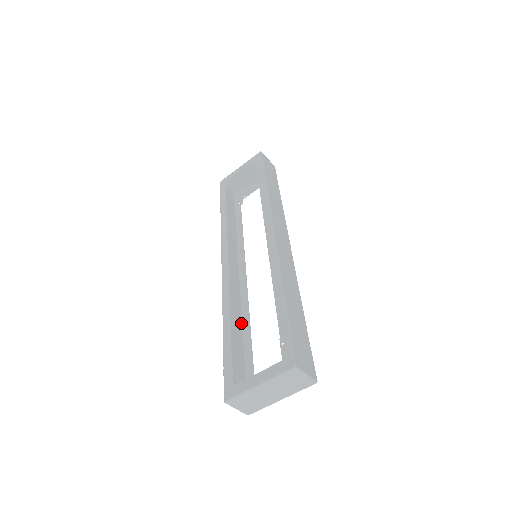
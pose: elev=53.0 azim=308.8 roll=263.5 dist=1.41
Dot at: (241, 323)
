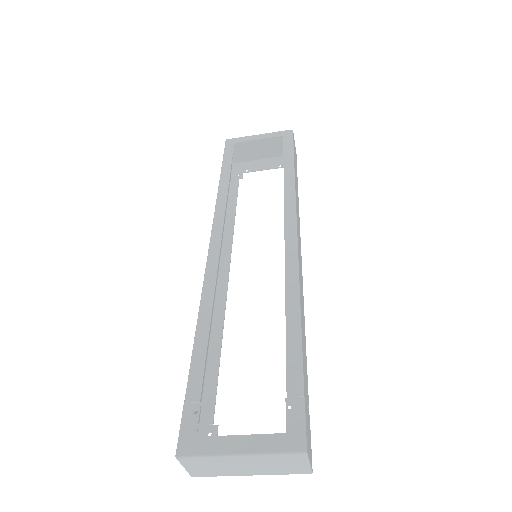
Dot at: (209, 334)
